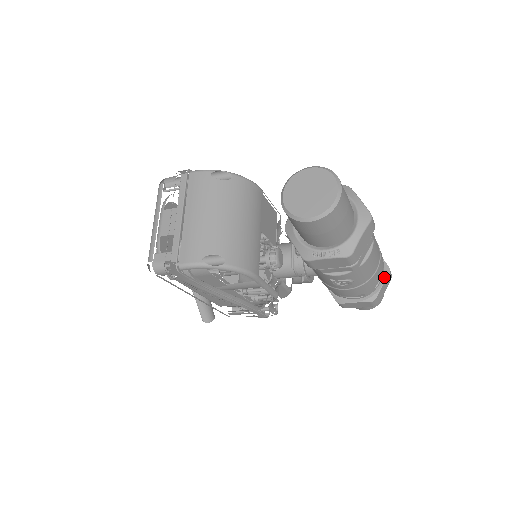
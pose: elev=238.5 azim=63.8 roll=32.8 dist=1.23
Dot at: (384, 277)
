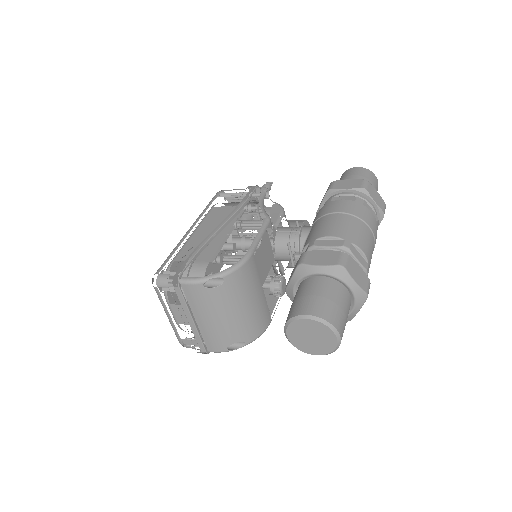
Dot at: occluded
